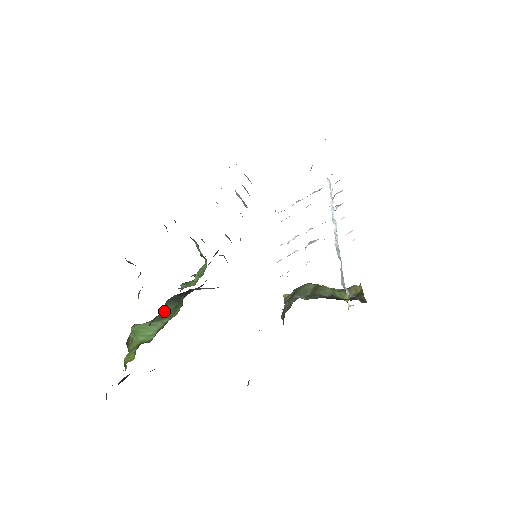
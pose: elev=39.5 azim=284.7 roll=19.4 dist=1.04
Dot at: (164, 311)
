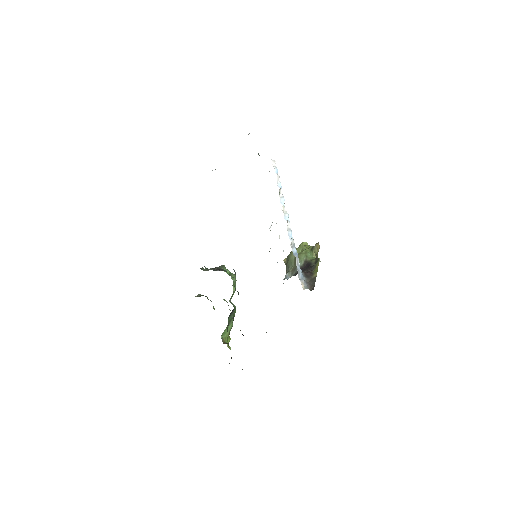
Dot at: (229, 321)
